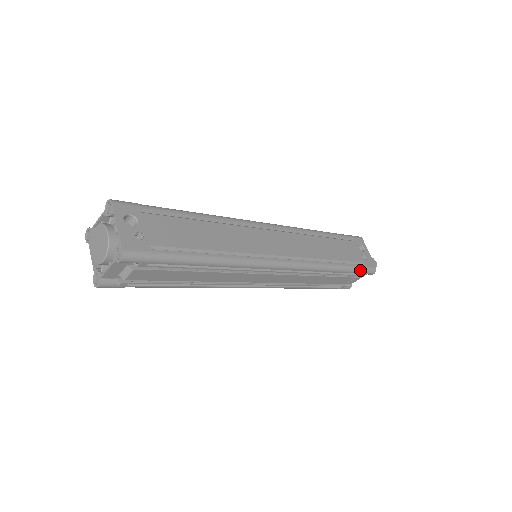
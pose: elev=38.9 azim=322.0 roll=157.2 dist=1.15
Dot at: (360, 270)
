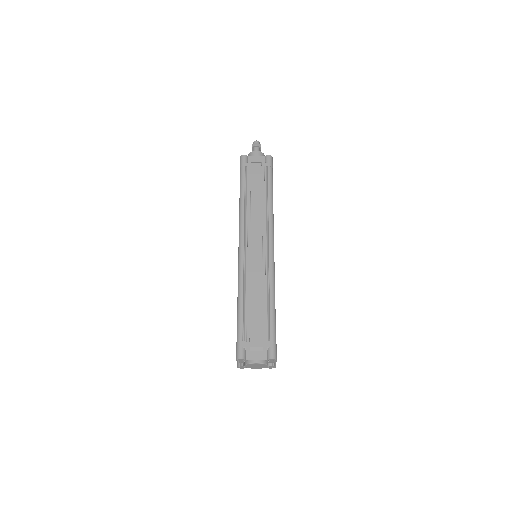
Dot at: occluded
